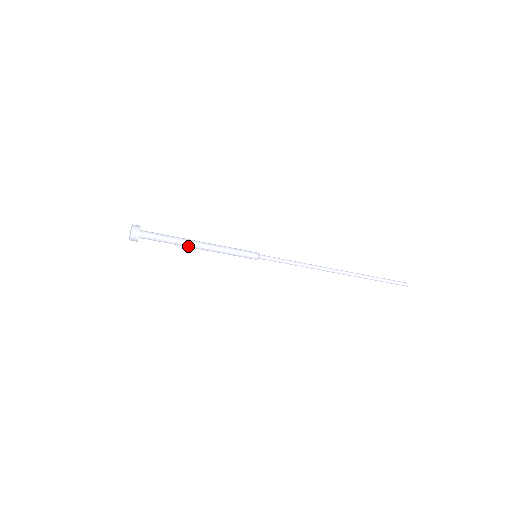
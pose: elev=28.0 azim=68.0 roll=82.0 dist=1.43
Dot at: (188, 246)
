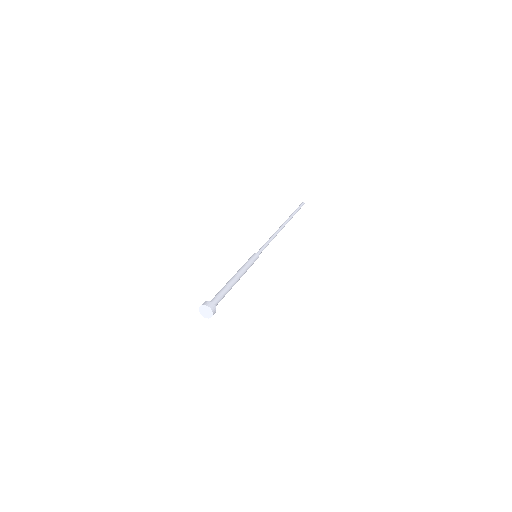
Dot at: occluded
